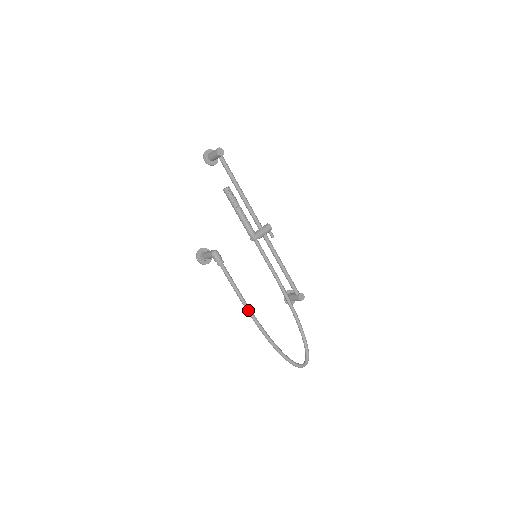
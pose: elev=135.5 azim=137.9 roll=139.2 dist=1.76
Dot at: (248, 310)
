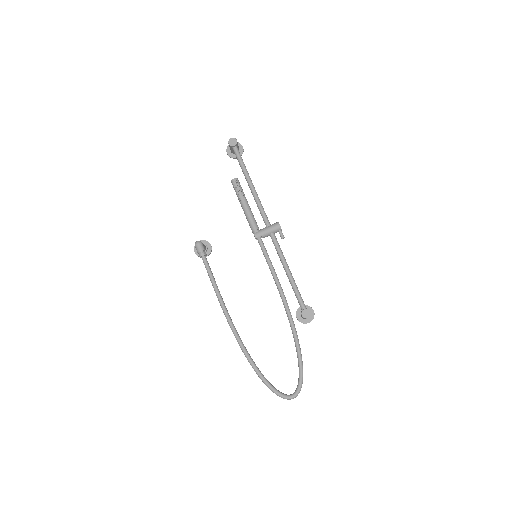
Dot at: (223, 311)
